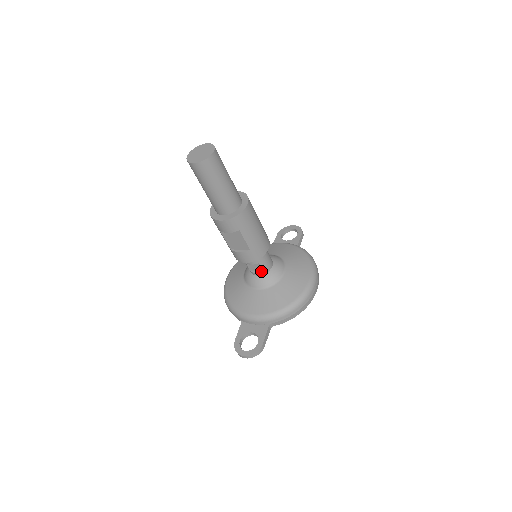
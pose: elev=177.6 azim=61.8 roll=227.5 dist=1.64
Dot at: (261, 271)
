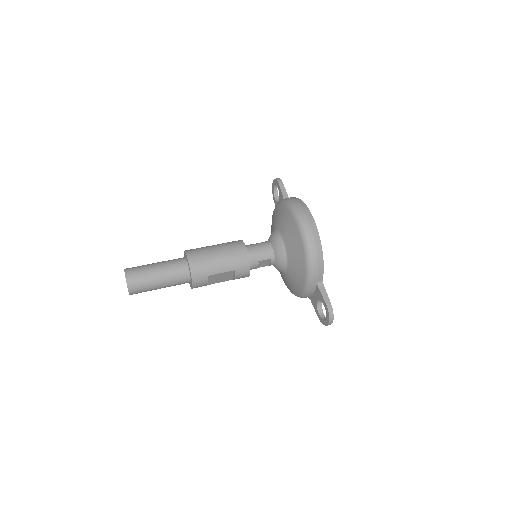
Dot at: (270, 260)
